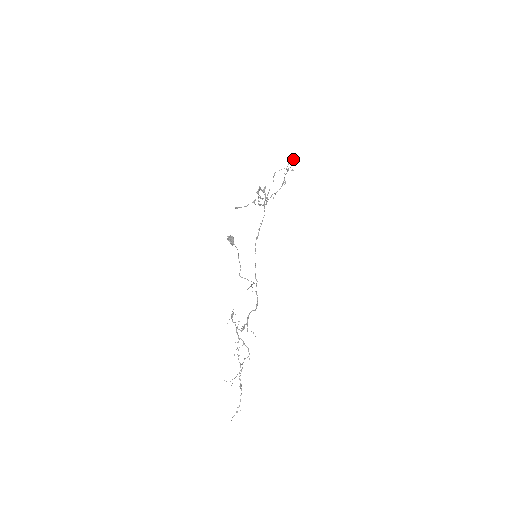
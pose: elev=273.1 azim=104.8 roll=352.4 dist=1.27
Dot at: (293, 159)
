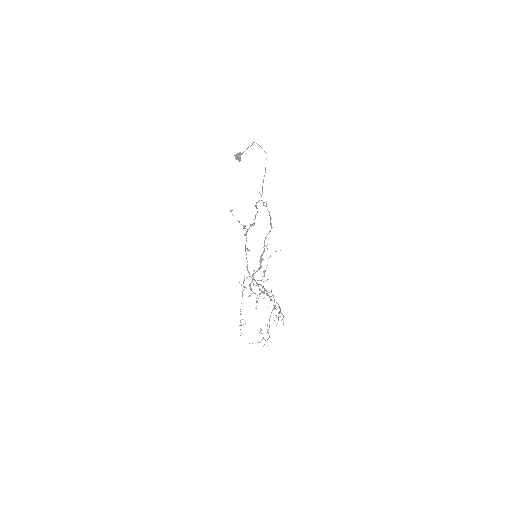
Dot at: occluded
